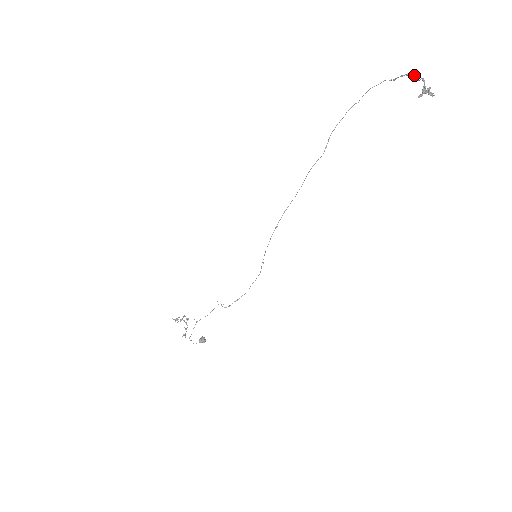
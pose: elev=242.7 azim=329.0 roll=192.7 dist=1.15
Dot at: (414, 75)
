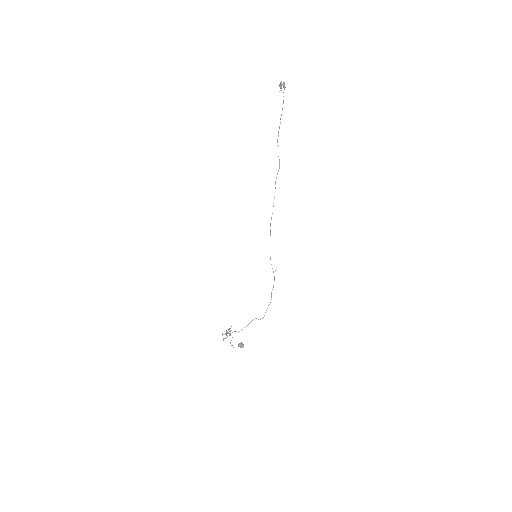
Dot at: (284, 85)
